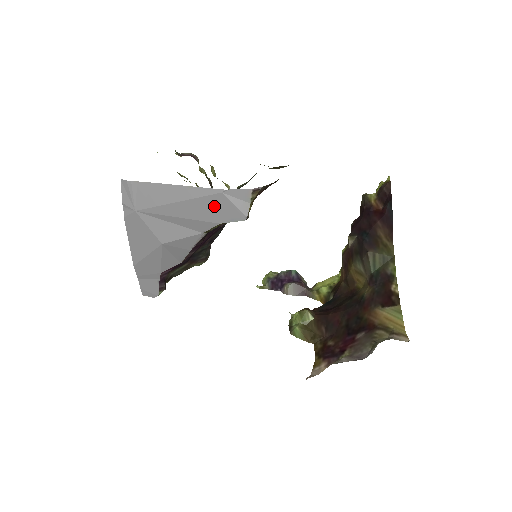
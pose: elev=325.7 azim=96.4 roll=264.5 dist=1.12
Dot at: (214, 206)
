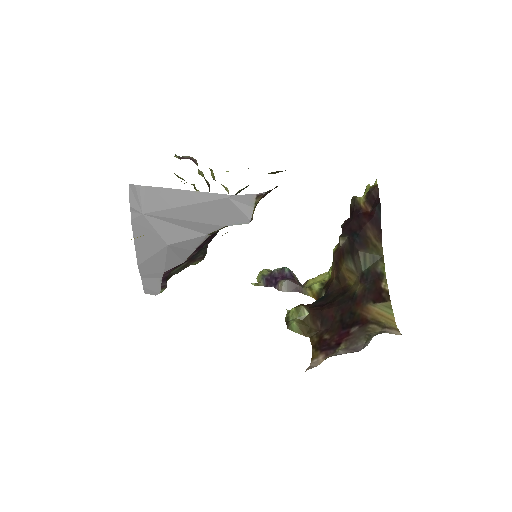
Dot at: (220, 210)
